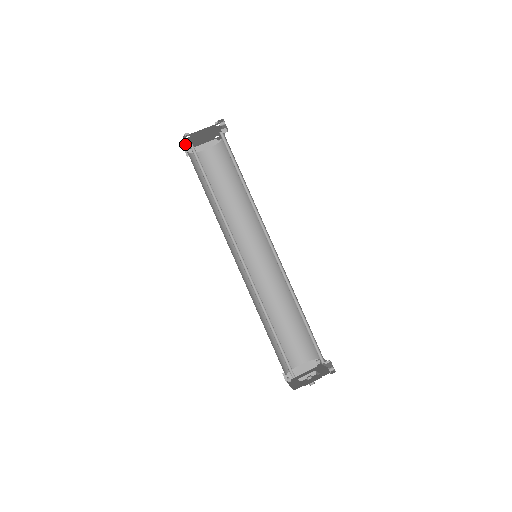
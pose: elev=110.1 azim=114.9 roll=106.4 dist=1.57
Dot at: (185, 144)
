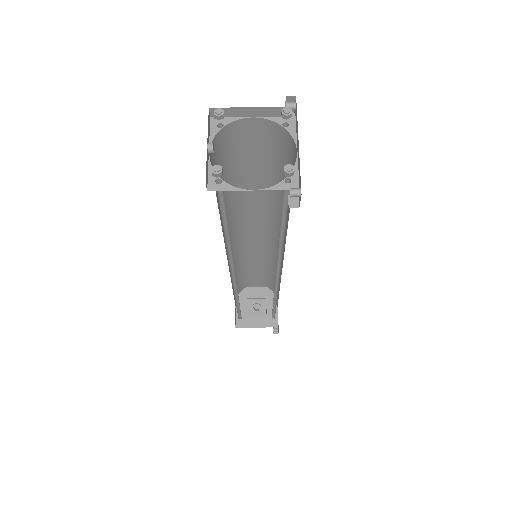
Dot at: (210, 147)
